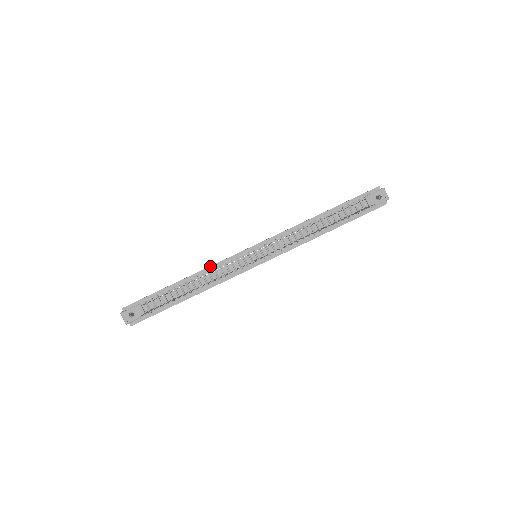
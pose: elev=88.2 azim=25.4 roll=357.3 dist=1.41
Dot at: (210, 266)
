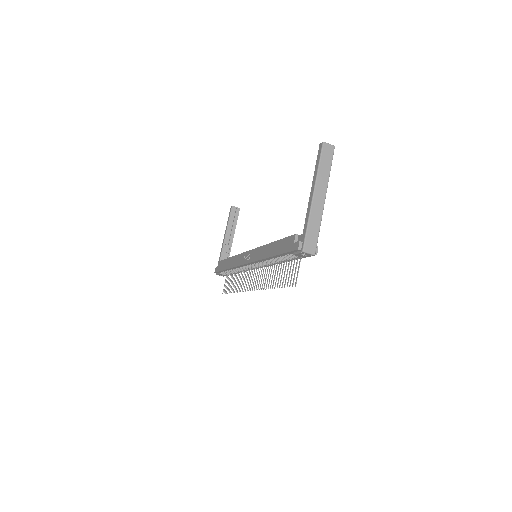
Dot at: (234, 267)
